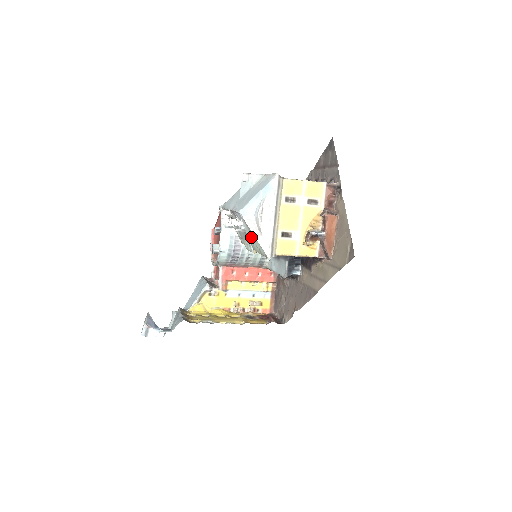
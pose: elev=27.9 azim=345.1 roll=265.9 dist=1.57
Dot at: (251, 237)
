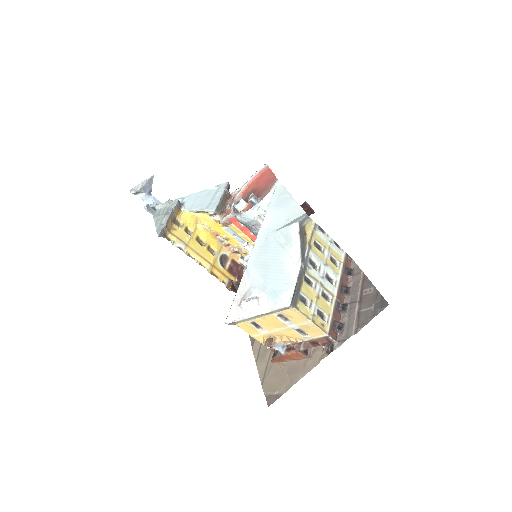
Dot at: occluded
